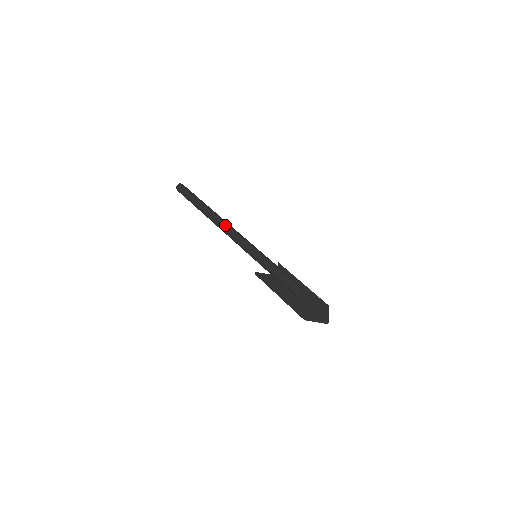
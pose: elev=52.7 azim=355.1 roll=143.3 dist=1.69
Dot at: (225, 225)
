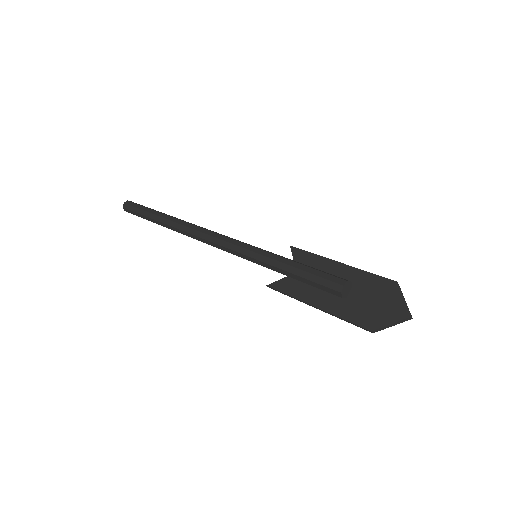
Dot at: (196, 233)
